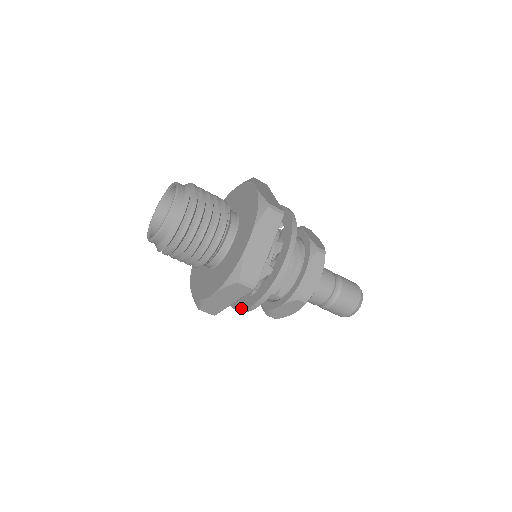
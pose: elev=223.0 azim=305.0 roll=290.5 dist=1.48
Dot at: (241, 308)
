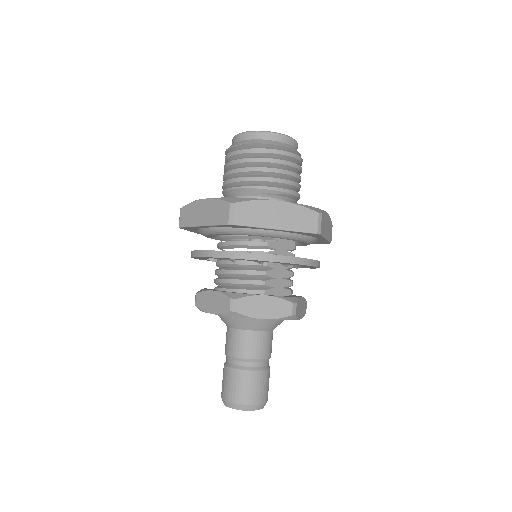
Dot at: occluded
